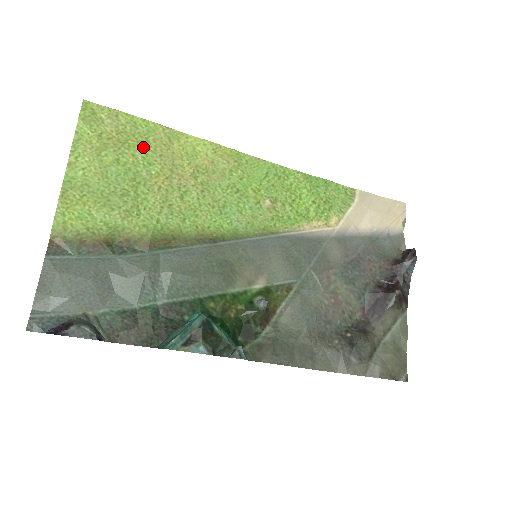
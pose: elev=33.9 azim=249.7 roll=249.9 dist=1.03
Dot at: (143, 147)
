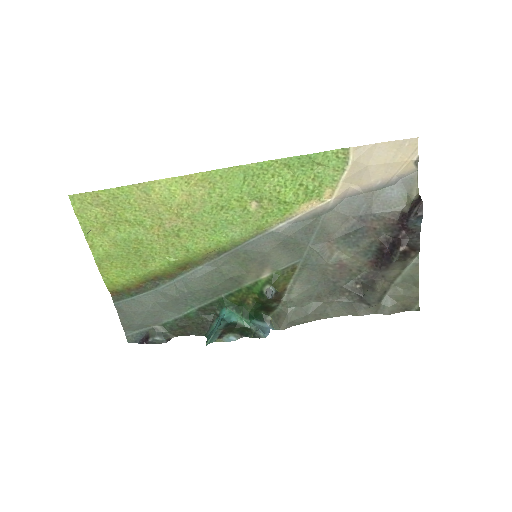
Dot at: (130, 211)
